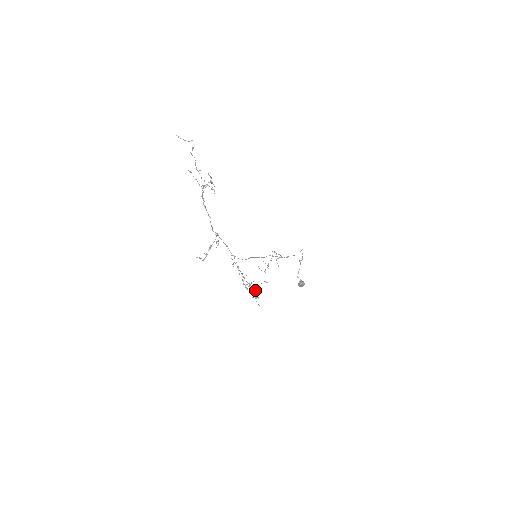
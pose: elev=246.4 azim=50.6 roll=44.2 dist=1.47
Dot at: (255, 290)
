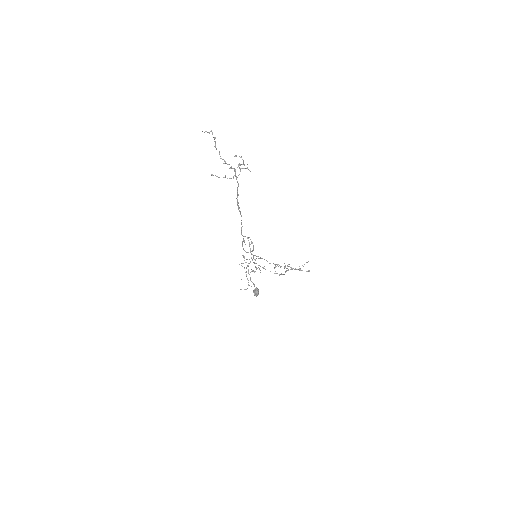
Dot at: (292, 268)
